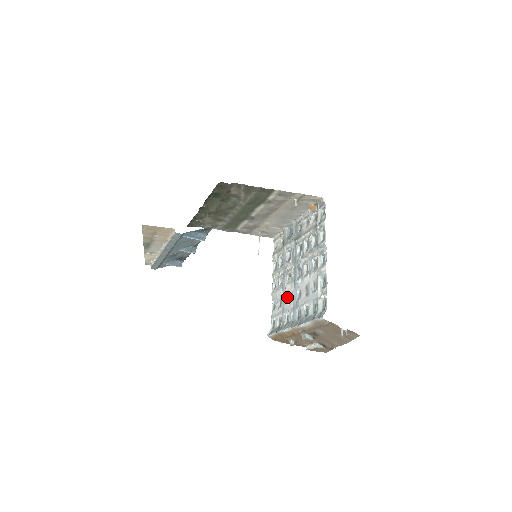
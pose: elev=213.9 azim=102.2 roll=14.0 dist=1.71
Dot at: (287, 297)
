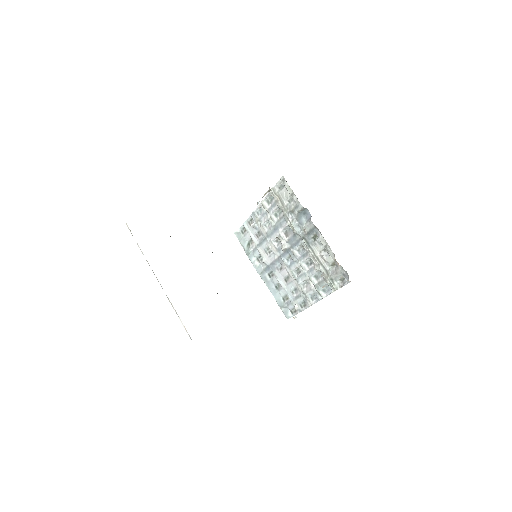
Dot at: (267, 247)
